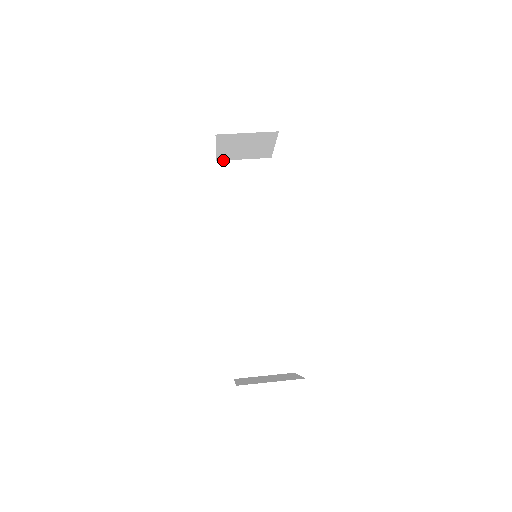
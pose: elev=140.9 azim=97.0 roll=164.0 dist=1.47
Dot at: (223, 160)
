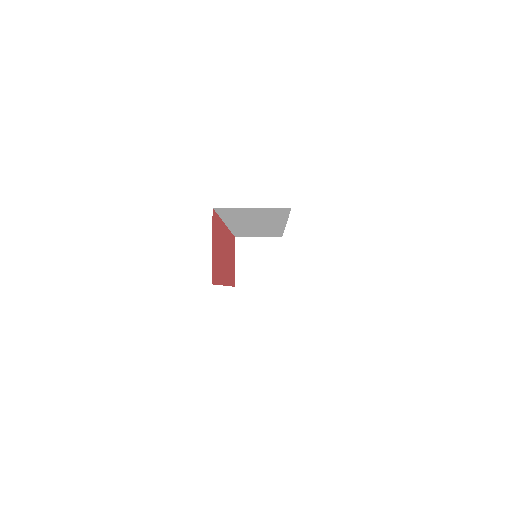
Dot at: occluded
